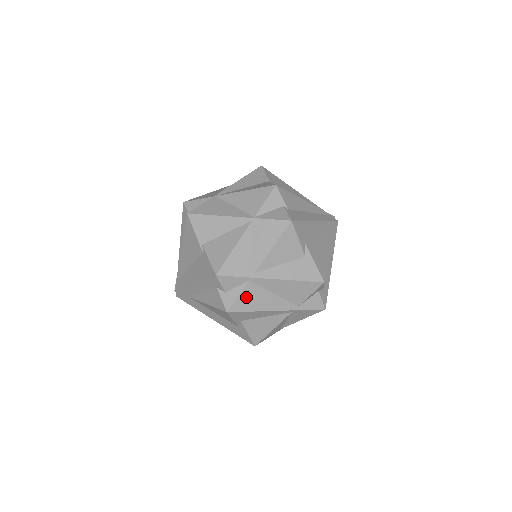
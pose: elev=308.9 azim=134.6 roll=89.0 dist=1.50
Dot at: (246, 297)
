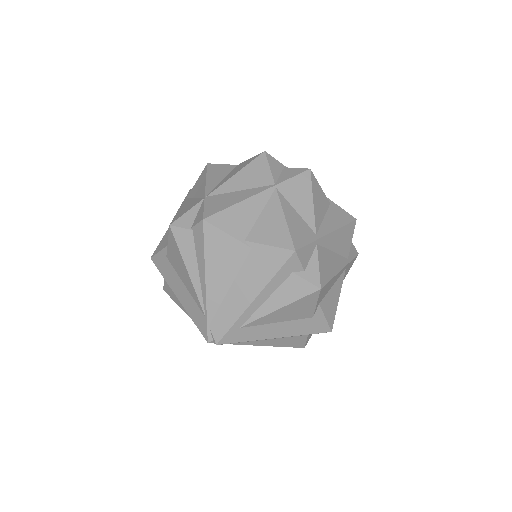
Dot at: (323, 264)
